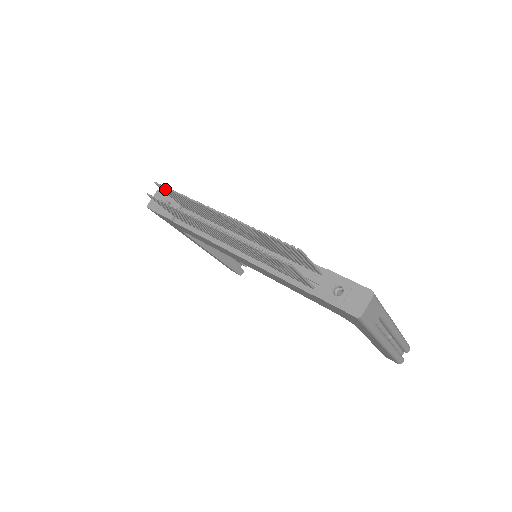
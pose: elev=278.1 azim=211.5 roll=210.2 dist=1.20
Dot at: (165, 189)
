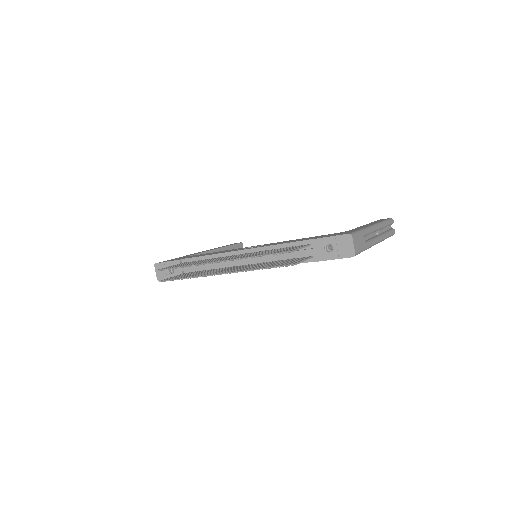
Dot at: occluded
